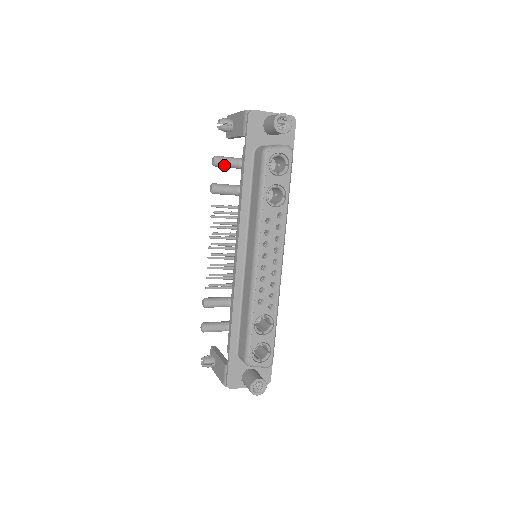
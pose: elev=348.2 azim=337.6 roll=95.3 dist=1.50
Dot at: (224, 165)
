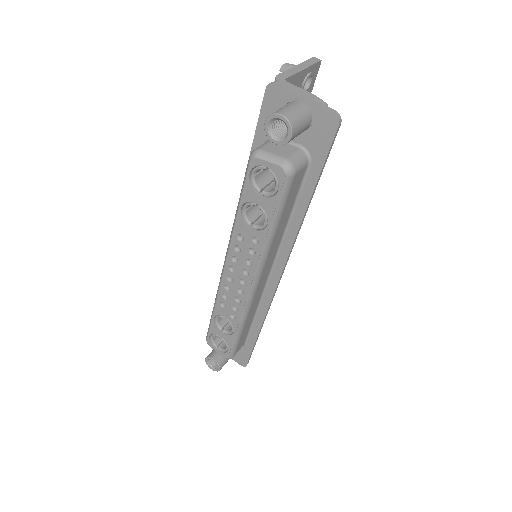
Dot at: occluded
